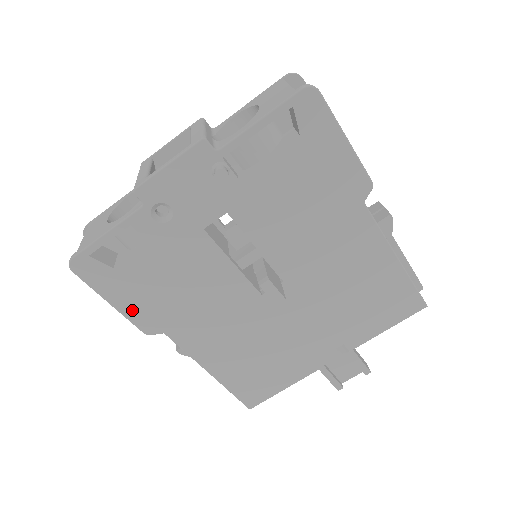
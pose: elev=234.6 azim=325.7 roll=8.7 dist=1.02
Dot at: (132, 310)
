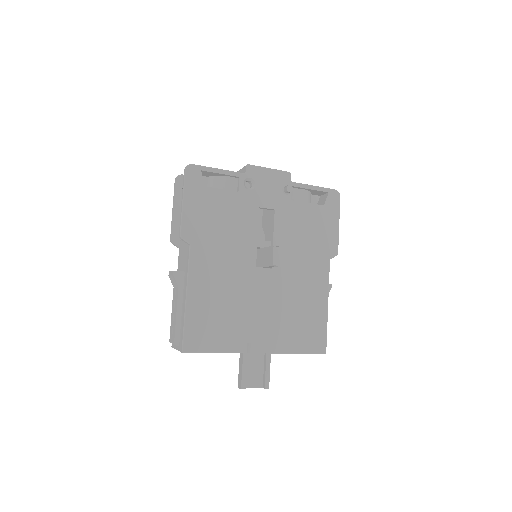
Dot at: (189, 215)
